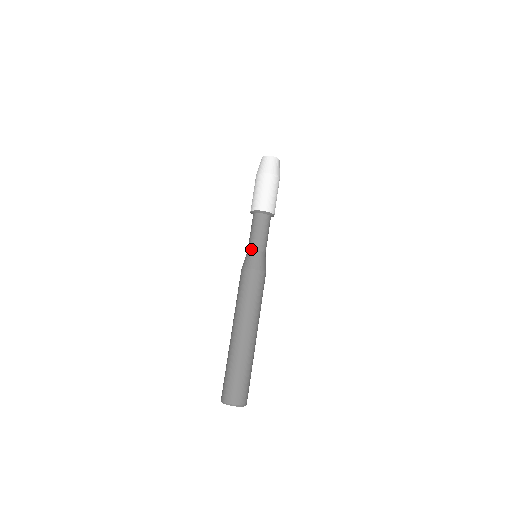
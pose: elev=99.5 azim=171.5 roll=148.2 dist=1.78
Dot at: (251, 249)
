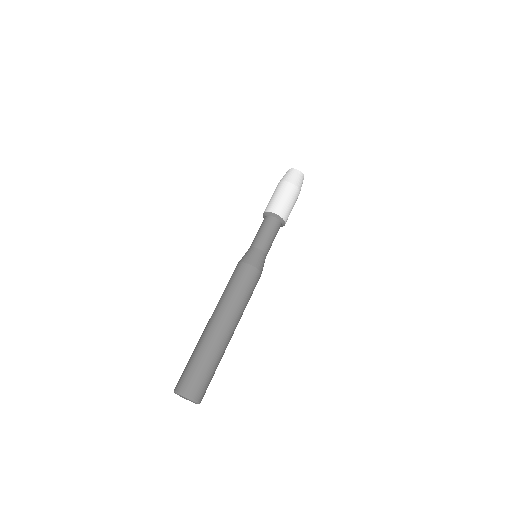
Dot at: (258, 247)
